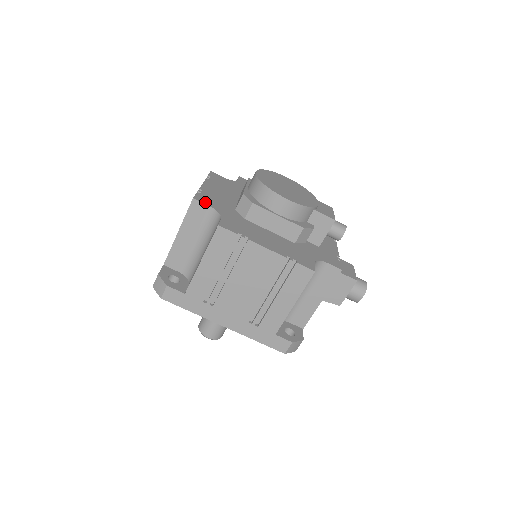
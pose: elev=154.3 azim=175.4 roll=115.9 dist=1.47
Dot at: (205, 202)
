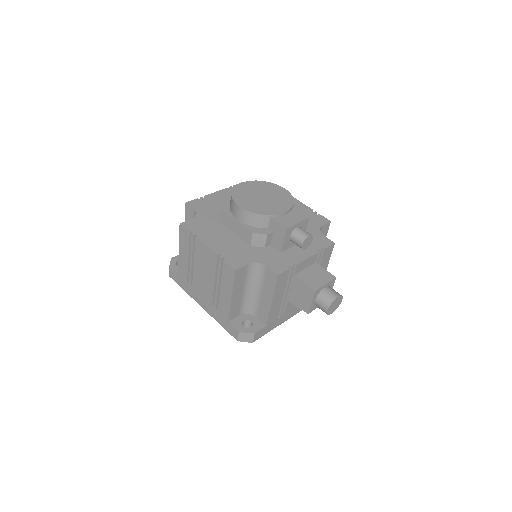
Dot at: (194, 206)
